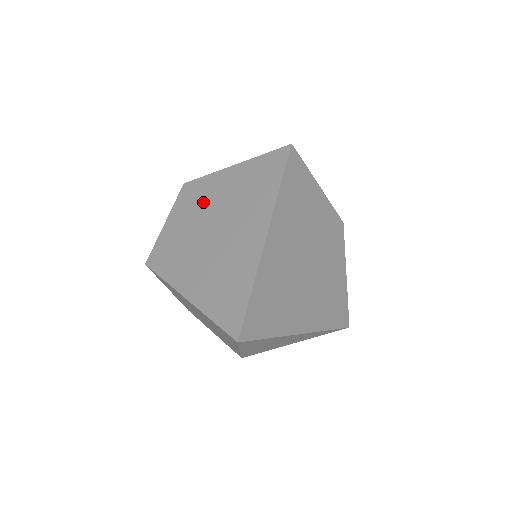
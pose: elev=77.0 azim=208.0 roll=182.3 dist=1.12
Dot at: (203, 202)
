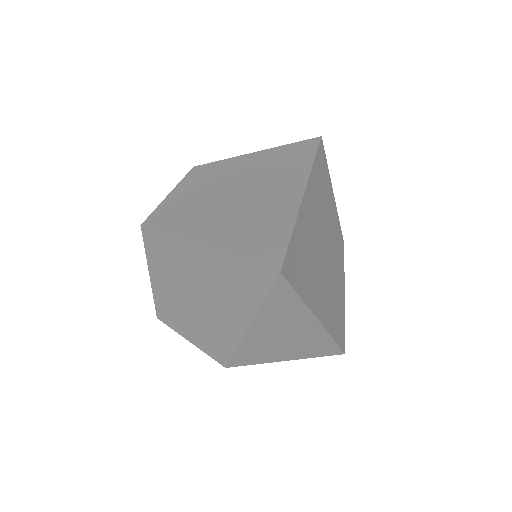
Dot at: (220, 176)
